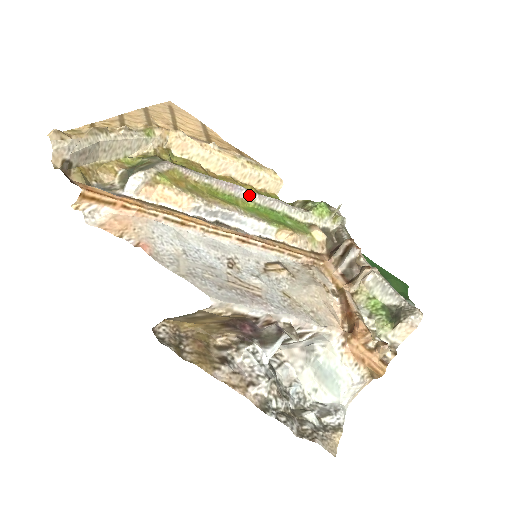
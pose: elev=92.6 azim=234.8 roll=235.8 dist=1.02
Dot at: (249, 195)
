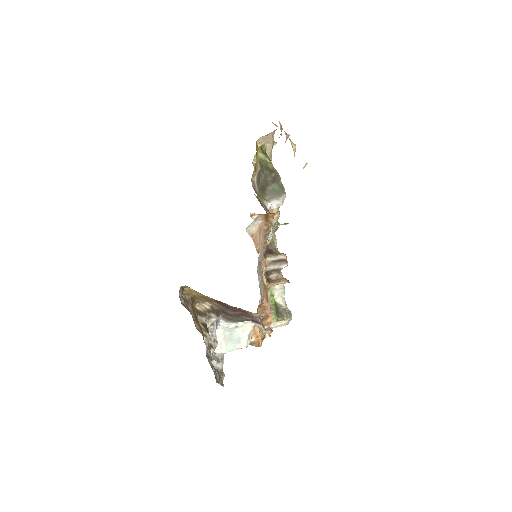
Dot at: occluded
